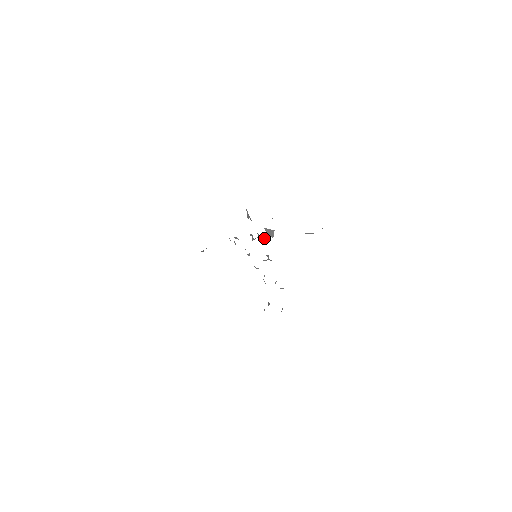
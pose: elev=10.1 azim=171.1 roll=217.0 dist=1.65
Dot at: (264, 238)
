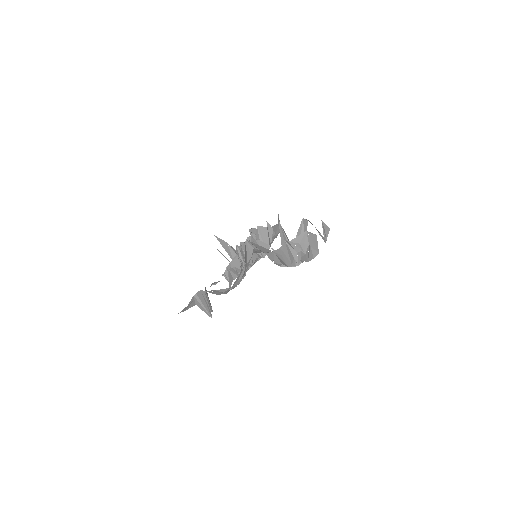
Dot at: occluded
